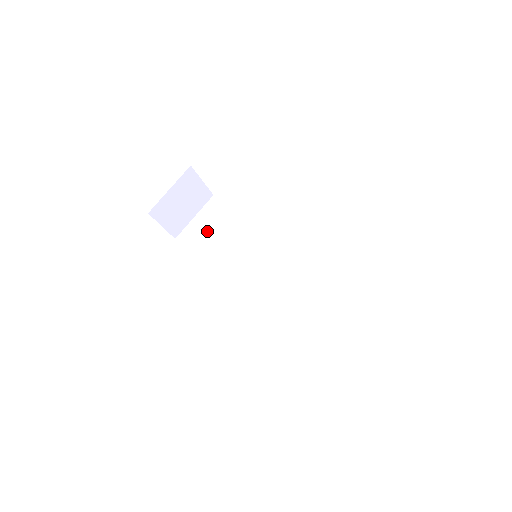
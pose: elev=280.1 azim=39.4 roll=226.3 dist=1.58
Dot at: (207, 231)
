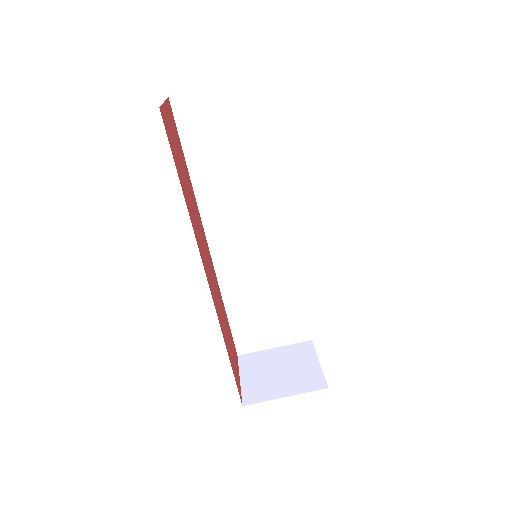
Dot at: (222, 129)
